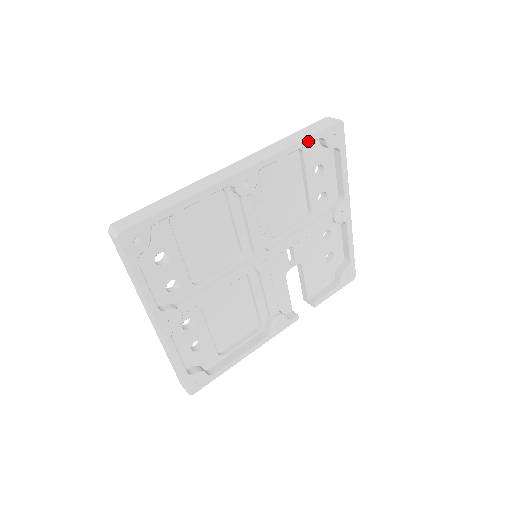
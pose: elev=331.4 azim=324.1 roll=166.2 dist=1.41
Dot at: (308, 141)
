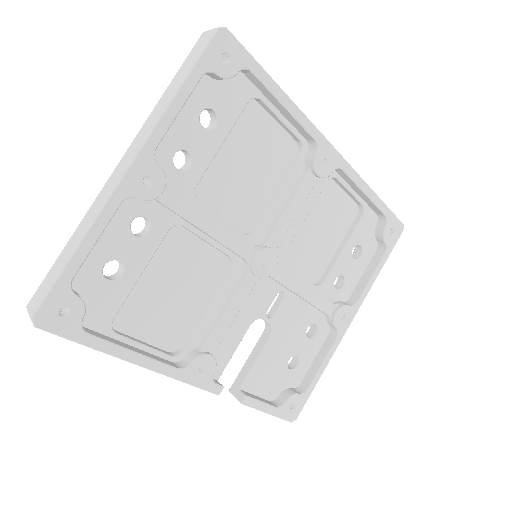
Dot at: (379, 204)
